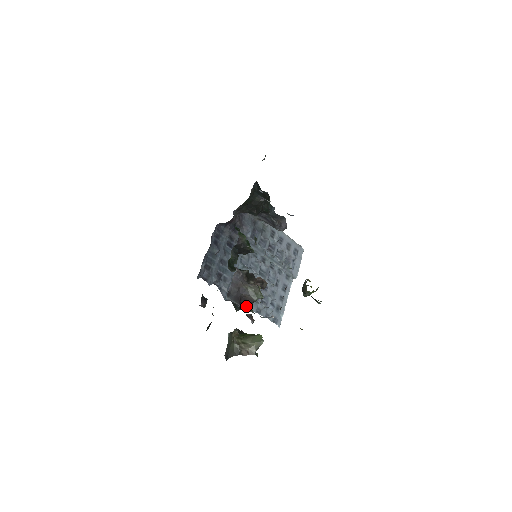
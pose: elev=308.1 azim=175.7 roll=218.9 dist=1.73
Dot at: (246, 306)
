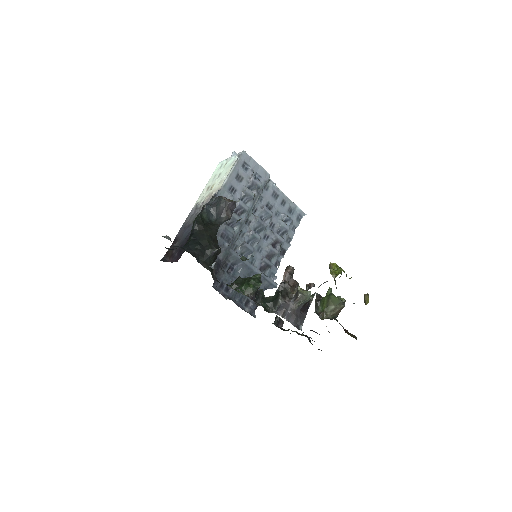
Dot at: (308, 306)
